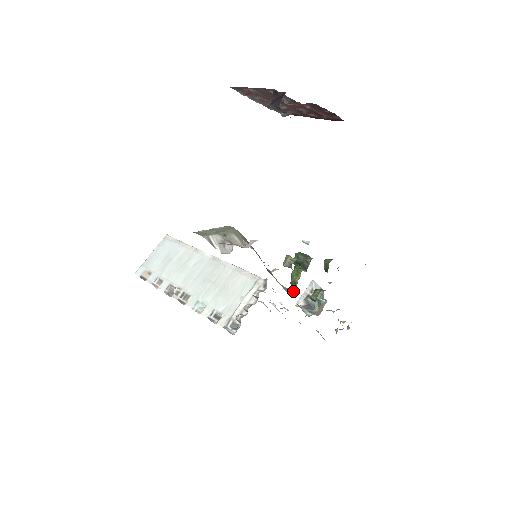
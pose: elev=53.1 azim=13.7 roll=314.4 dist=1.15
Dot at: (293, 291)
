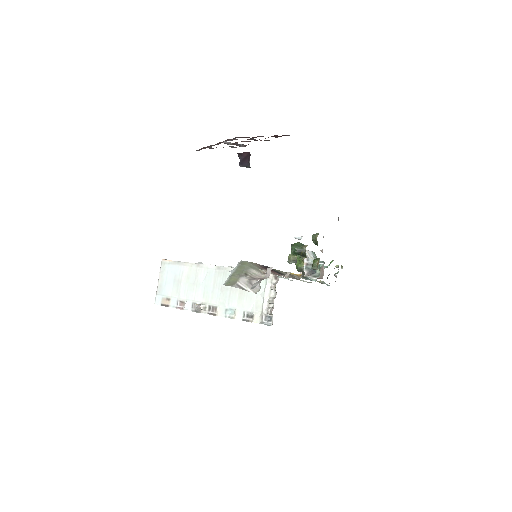
Dot at: (301, 275)
